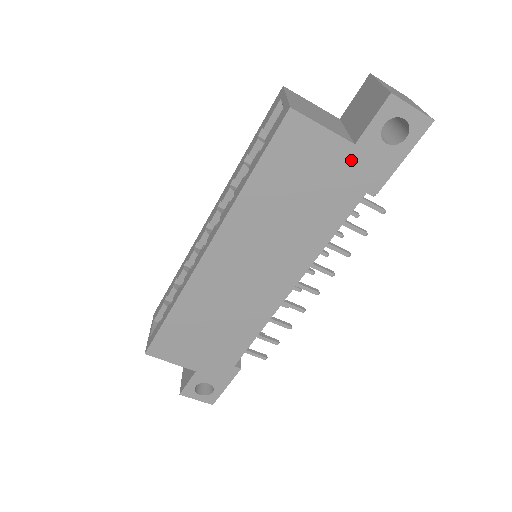
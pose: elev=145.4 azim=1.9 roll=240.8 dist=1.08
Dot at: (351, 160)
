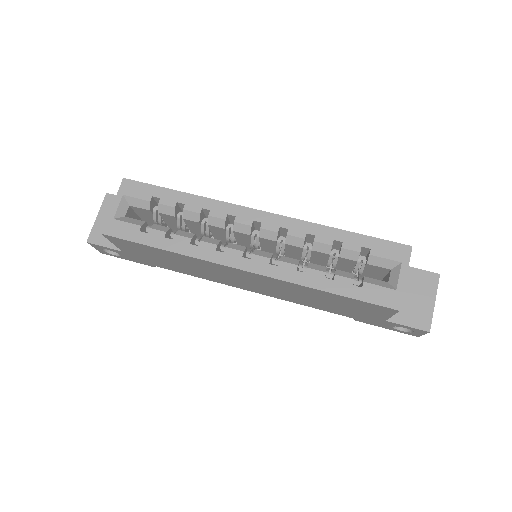
Dot at: (373, 318)
